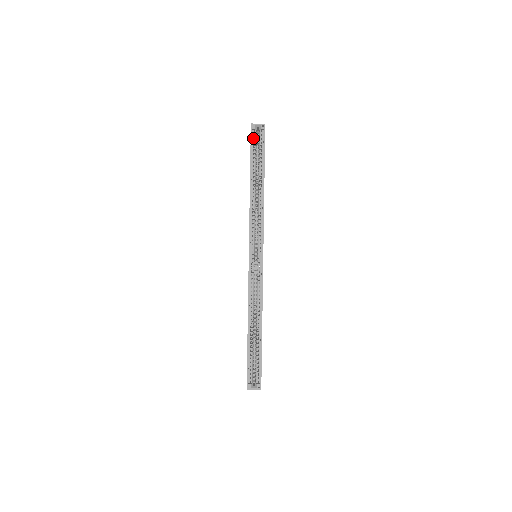
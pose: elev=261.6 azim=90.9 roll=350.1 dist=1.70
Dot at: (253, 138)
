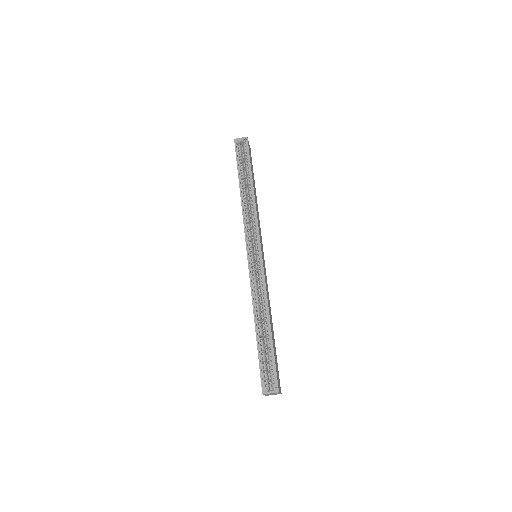
Dot at: (238, 151)
